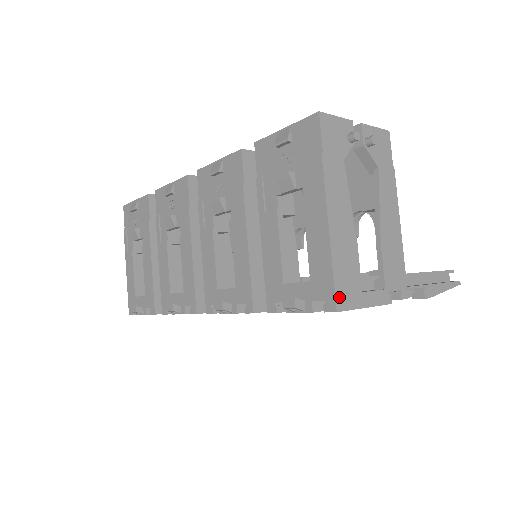
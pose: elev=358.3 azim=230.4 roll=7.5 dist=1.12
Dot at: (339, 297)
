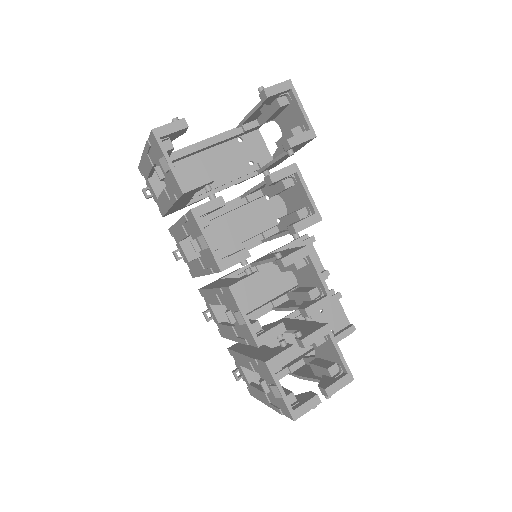
Dot at: occluded
